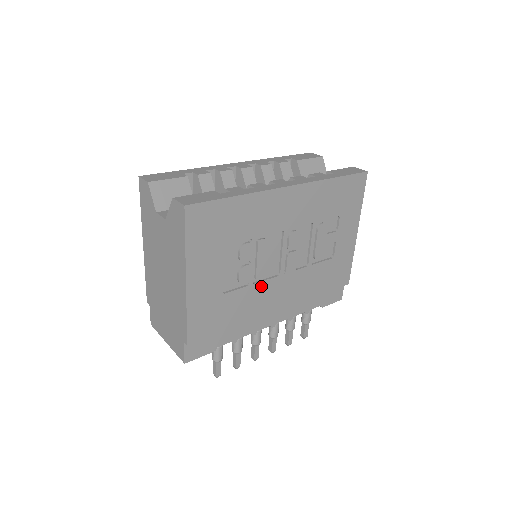
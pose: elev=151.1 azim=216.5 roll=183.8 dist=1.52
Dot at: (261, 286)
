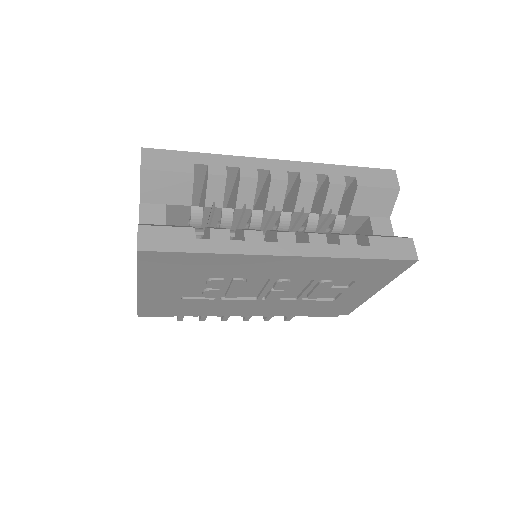
Dot at: (231, 301)
